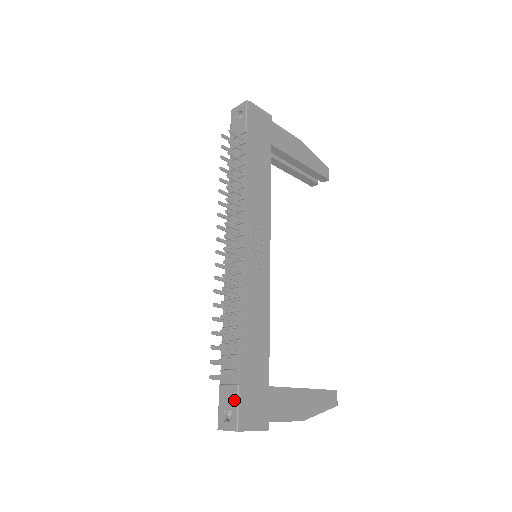
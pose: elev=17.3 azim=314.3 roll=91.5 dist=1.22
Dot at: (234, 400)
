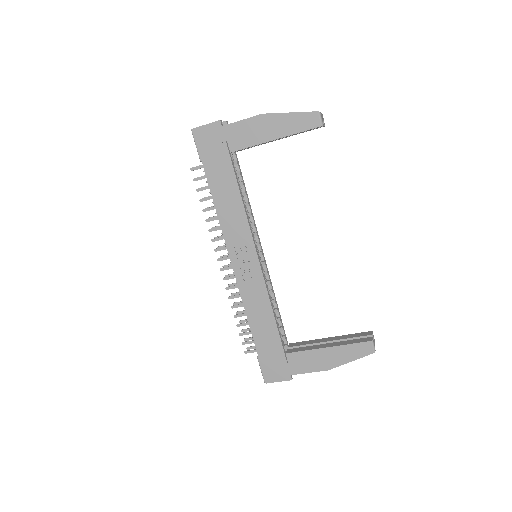
Dot at: (260, 364)
